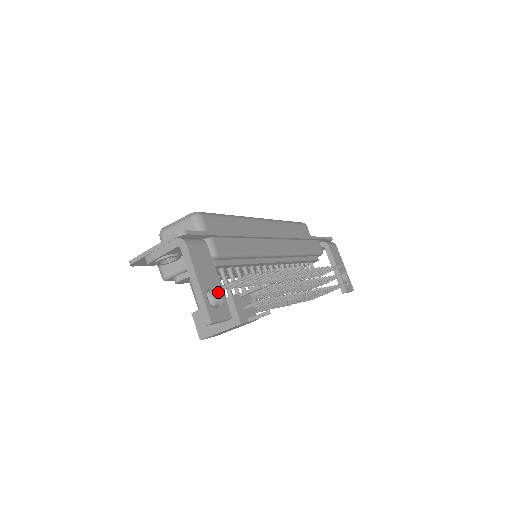
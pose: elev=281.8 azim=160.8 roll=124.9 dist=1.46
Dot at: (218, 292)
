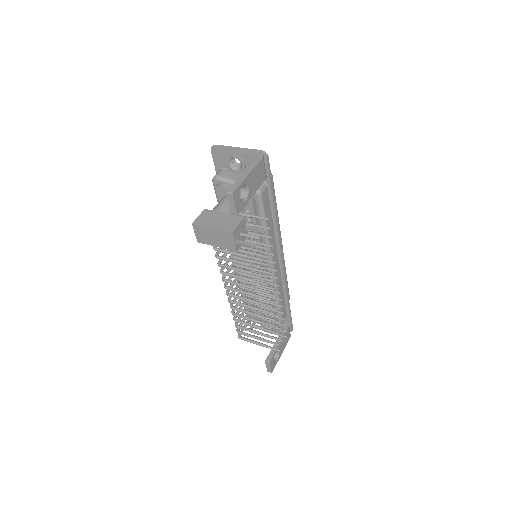
Dot at: (247, 197)
